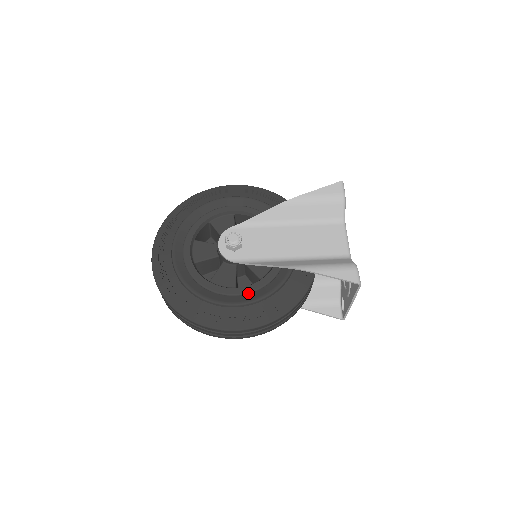
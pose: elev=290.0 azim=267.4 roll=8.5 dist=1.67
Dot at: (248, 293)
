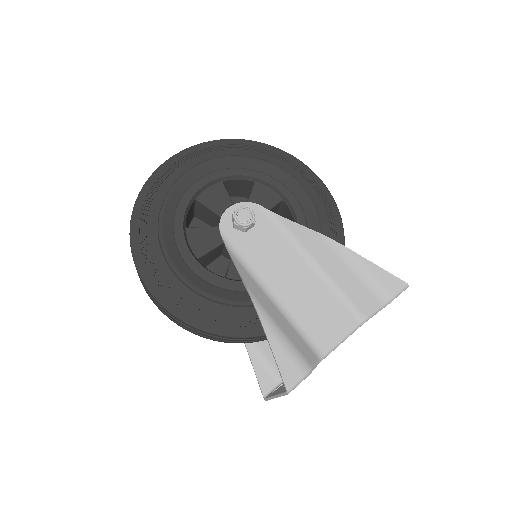
Dot at: (199, 275)
